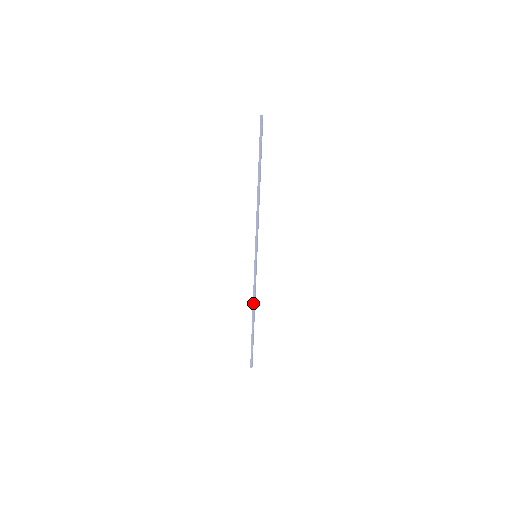
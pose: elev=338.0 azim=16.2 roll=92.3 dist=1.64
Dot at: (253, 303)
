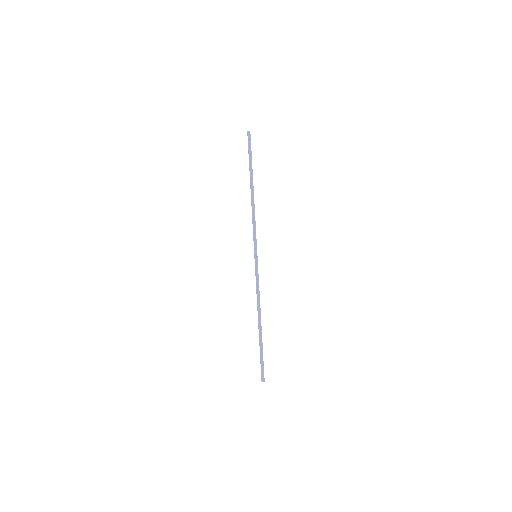
Dot at: (257, 305)
